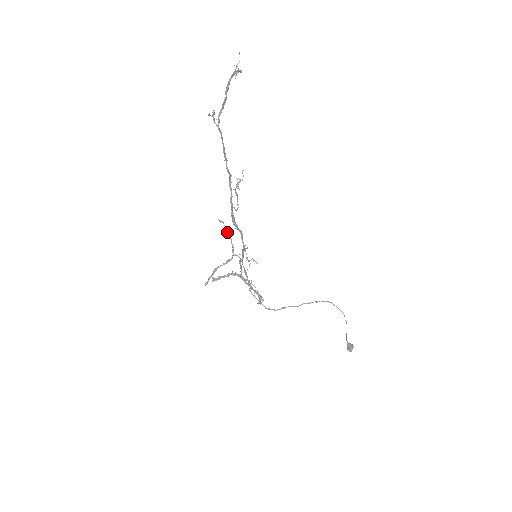
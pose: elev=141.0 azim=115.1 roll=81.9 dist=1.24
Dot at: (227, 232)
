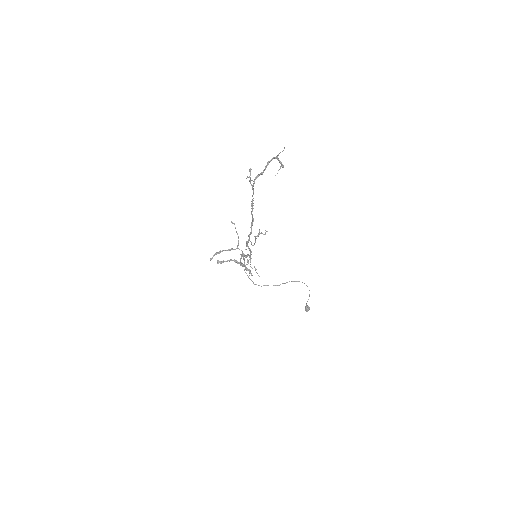
Dot at: occluded
